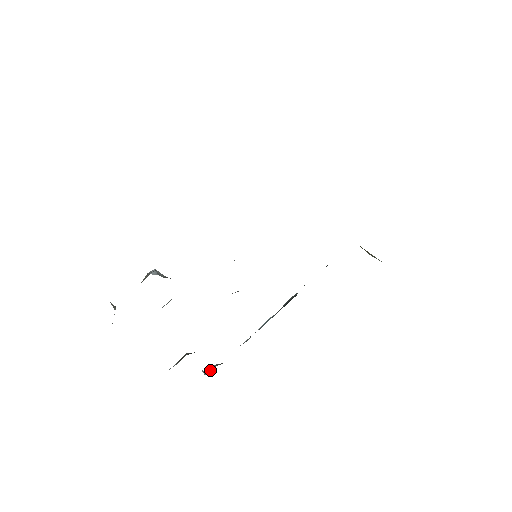
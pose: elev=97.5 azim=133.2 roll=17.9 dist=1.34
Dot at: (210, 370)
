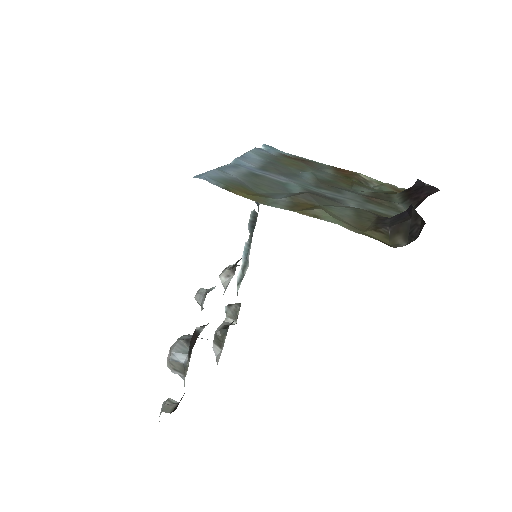
Dot at: (232, 316)
